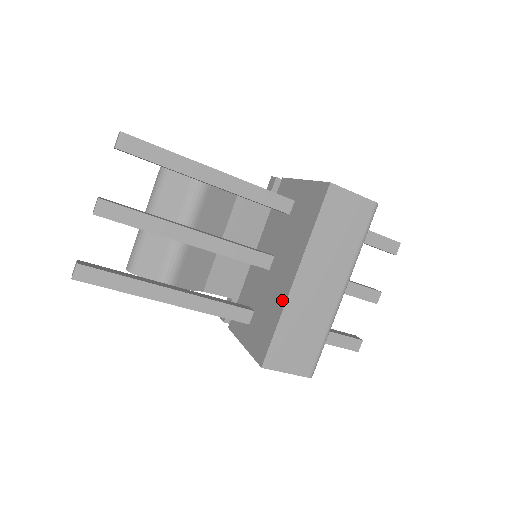
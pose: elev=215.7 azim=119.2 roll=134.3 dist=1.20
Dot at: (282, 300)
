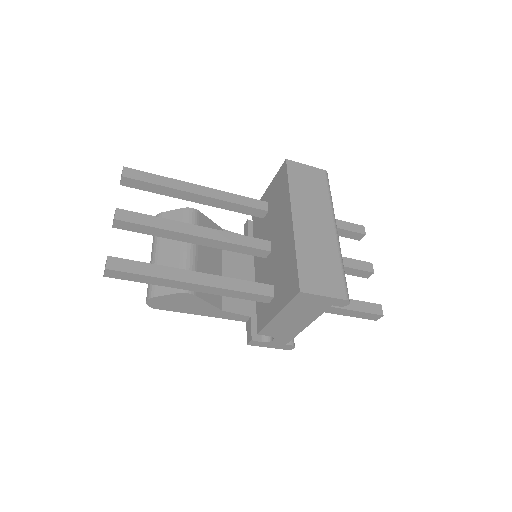
Dot at: (291, 241)
